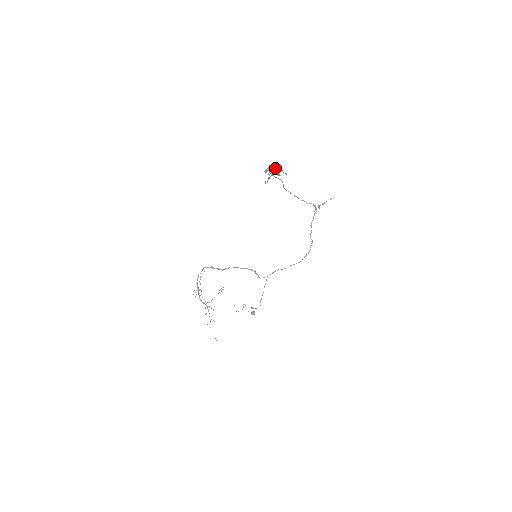
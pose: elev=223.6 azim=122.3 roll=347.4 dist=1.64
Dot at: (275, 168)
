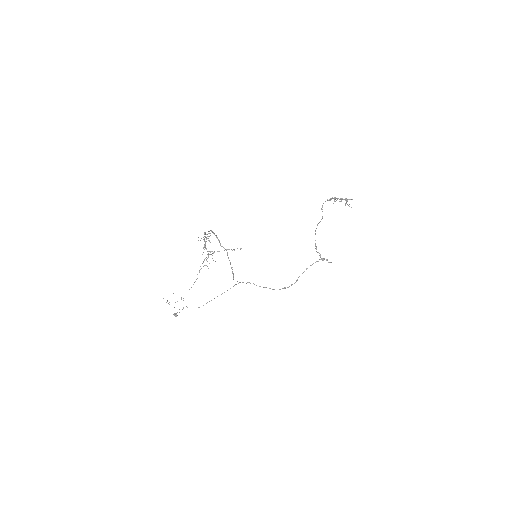
Dot at: occluded
